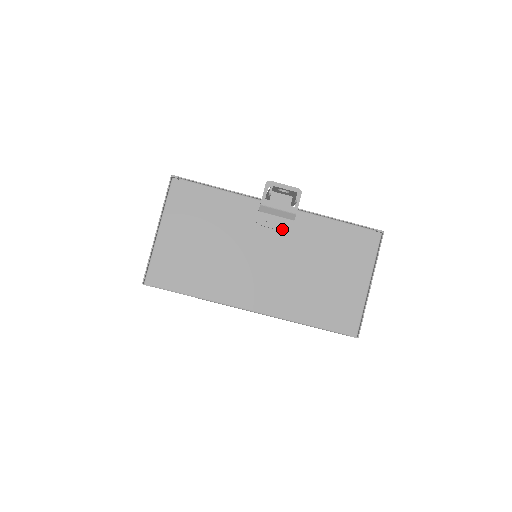
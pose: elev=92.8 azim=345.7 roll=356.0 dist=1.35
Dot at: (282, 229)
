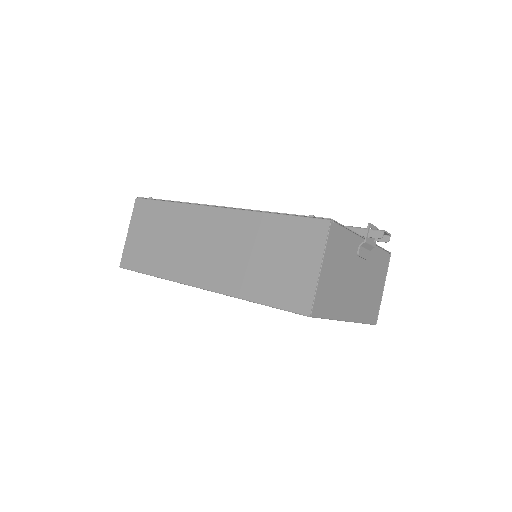
Dot at: (366, 258)
